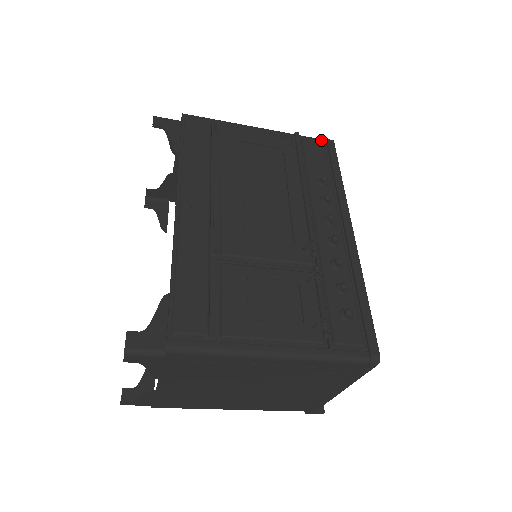
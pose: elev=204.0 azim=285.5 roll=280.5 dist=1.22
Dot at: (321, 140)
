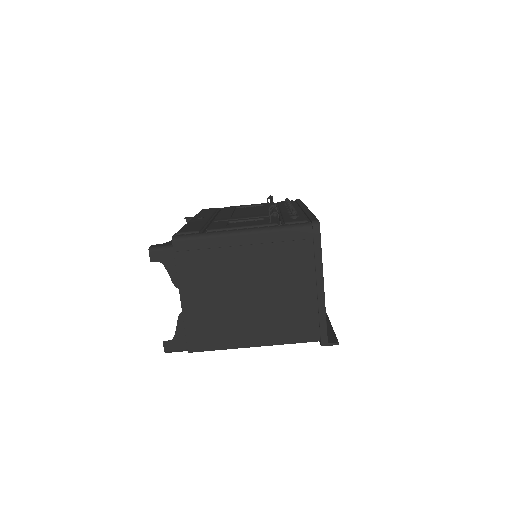
Dot at: occluded
